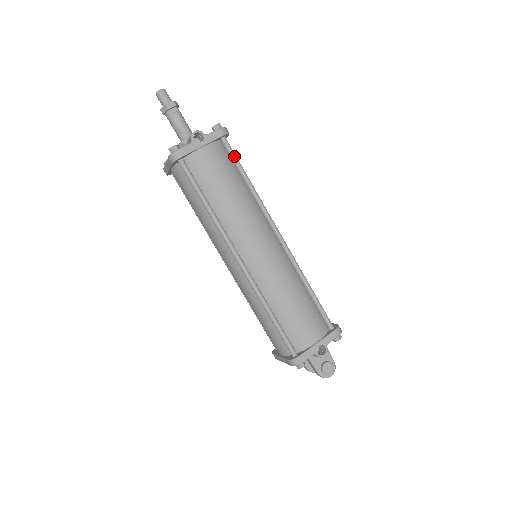
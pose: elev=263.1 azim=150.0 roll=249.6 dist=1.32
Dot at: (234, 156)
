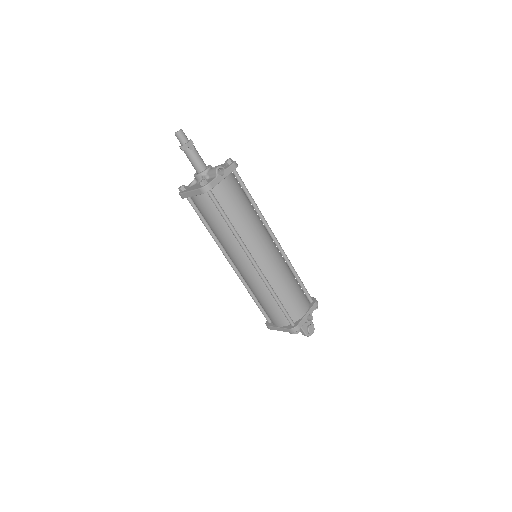
Dot at: (243, 183)
